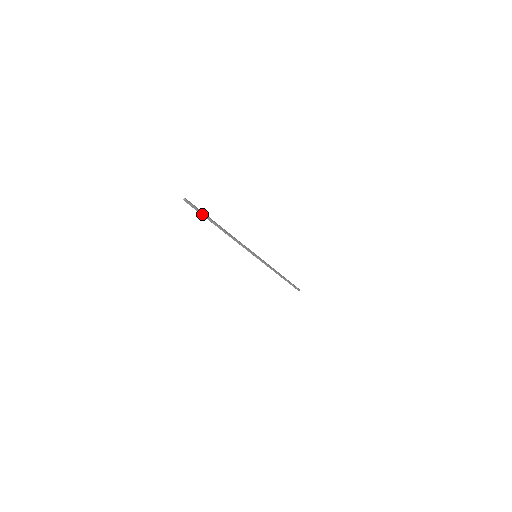
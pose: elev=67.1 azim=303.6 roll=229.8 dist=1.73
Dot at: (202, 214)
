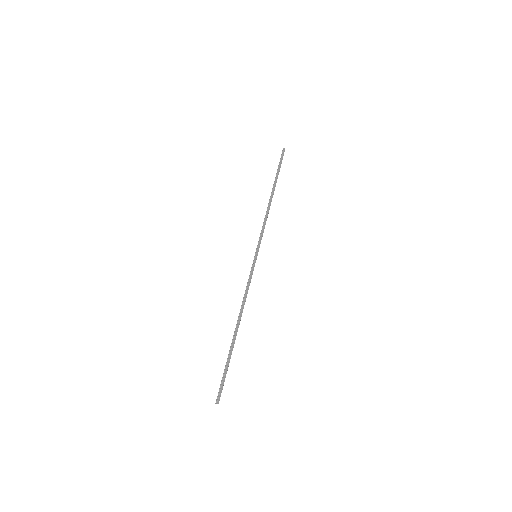
Dot at: (226, 370)
